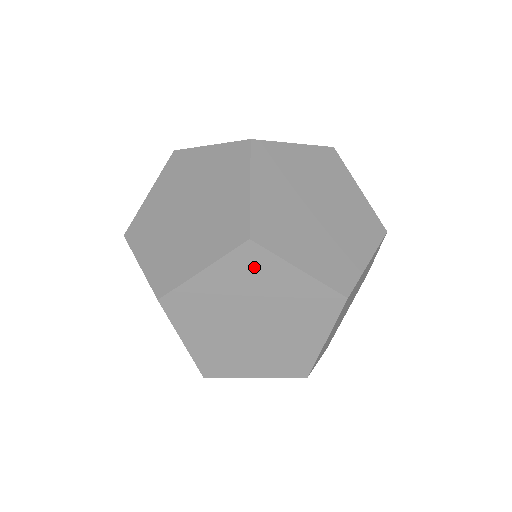
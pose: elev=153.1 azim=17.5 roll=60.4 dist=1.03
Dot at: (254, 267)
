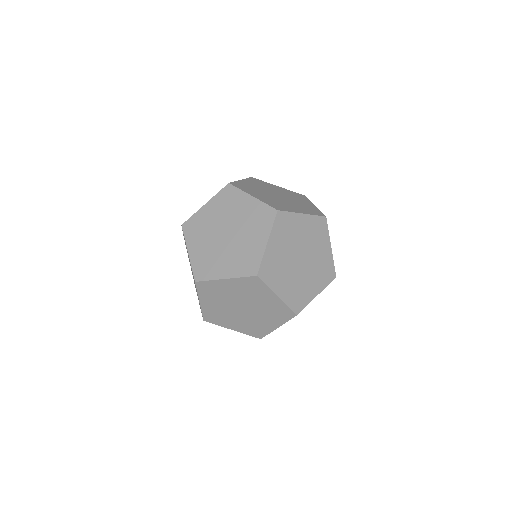
Dot at: (211, 289)
